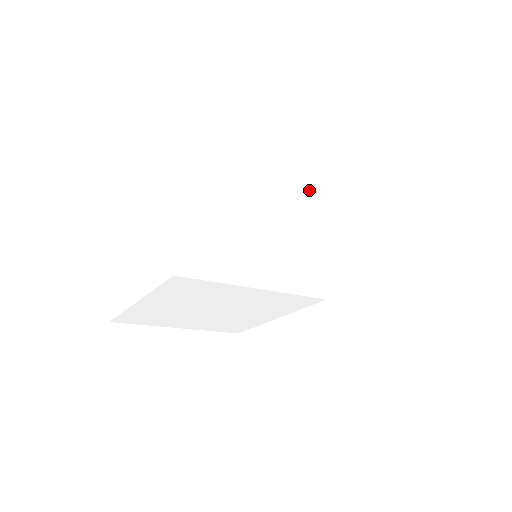
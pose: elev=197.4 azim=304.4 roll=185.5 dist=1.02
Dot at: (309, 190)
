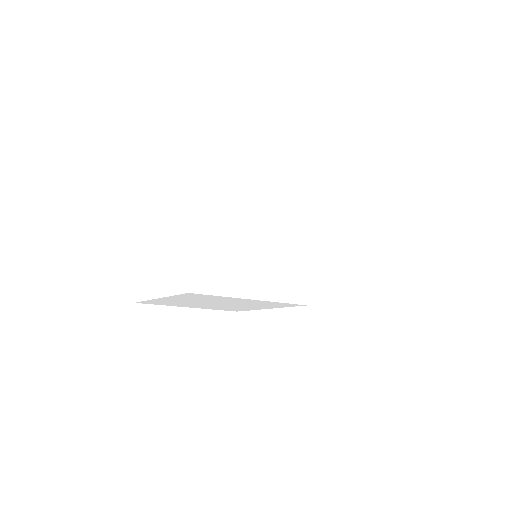
Dot at: (305, 209)
